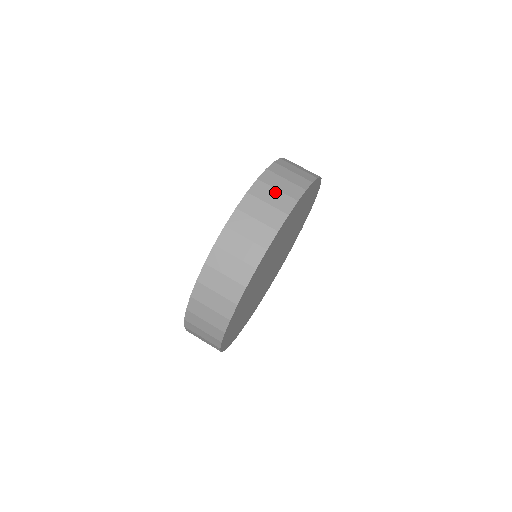
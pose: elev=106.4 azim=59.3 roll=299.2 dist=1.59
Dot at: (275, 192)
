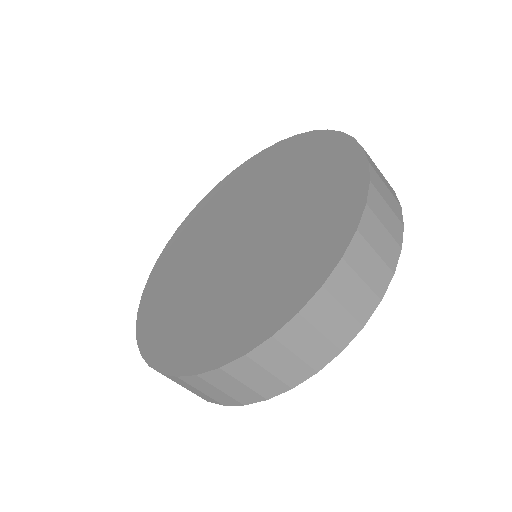
Dot at: (316, 337)
